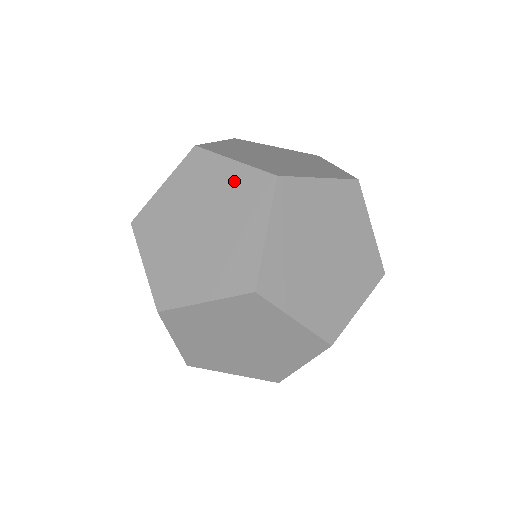
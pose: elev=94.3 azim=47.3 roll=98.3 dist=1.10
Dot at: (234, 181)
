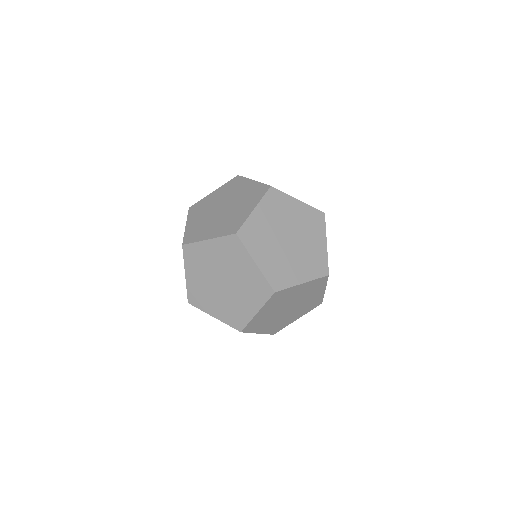
Dot at: (218, 250)
